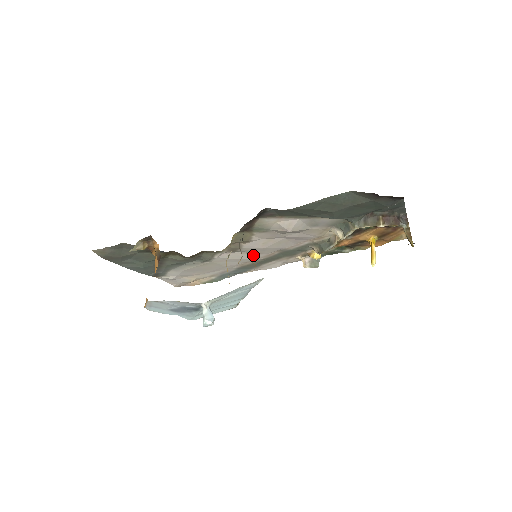
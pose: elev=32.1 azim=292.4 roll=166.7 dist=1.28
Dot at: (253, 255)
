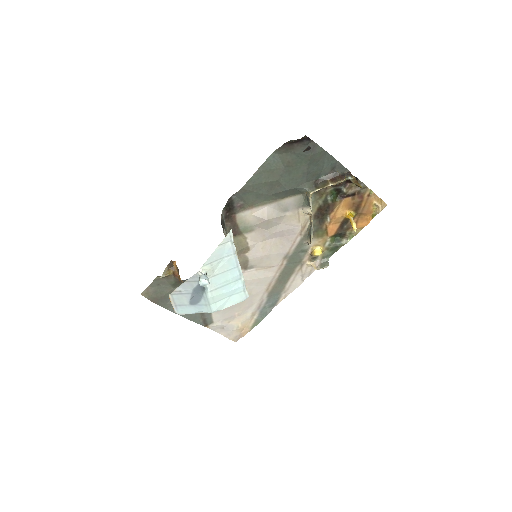
Dot at: (267, 271)
